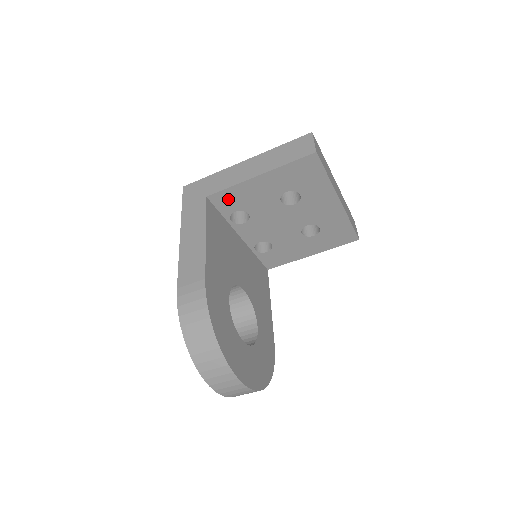
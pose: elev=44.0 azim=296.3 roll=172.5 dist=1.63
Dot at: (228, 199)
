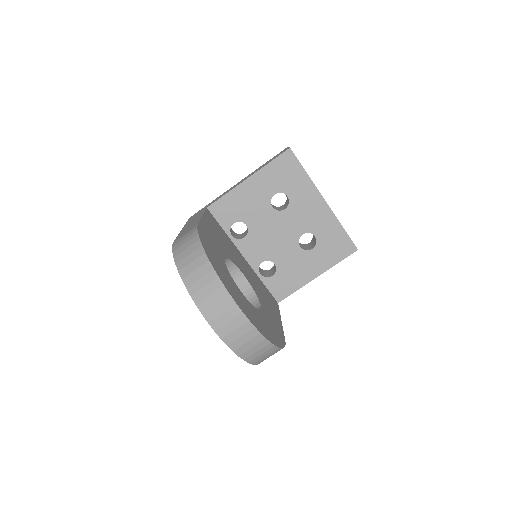
Dot at: (226, 209)
